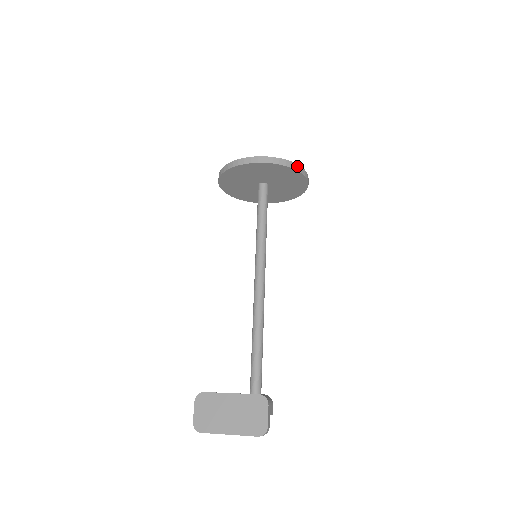
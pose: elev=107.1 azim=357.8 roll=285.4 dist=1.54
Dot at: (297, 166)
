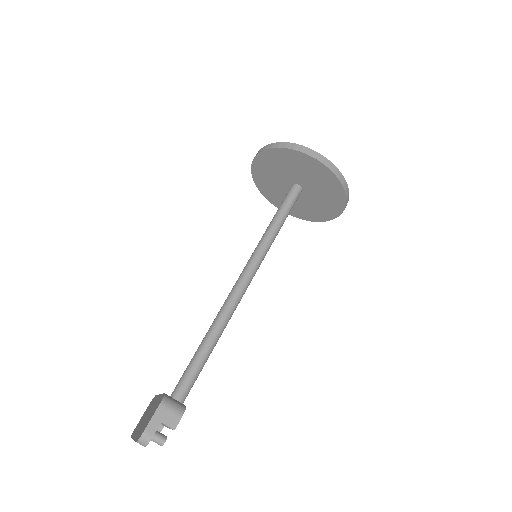
Dot at: (295, 145)
